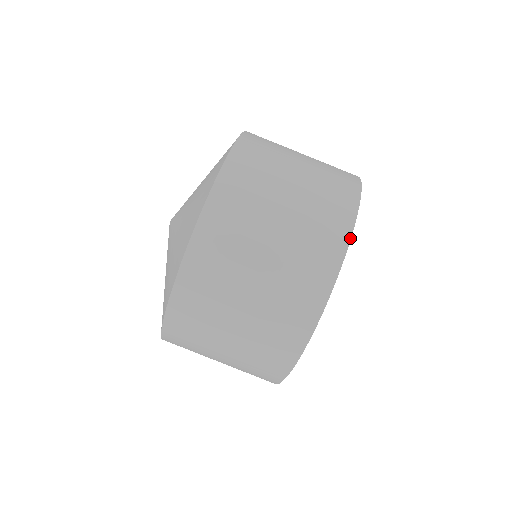
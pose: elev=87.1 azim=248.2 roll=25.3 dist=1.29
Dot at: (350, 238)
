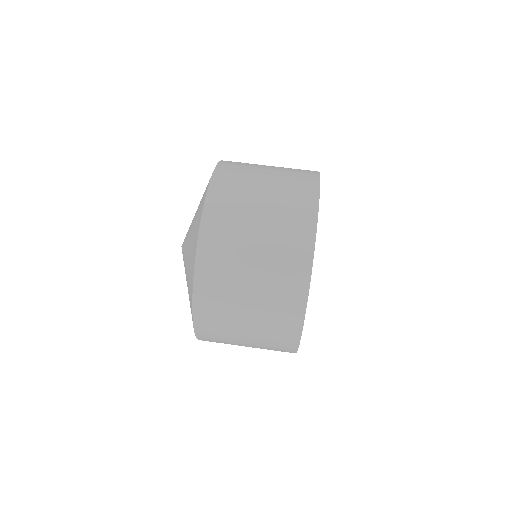
Dot at: (317, 215)
